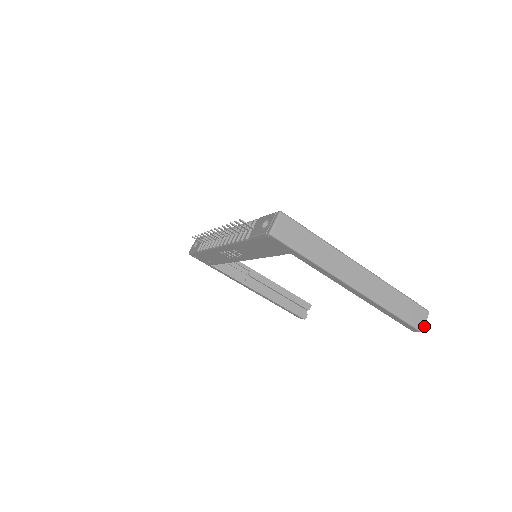
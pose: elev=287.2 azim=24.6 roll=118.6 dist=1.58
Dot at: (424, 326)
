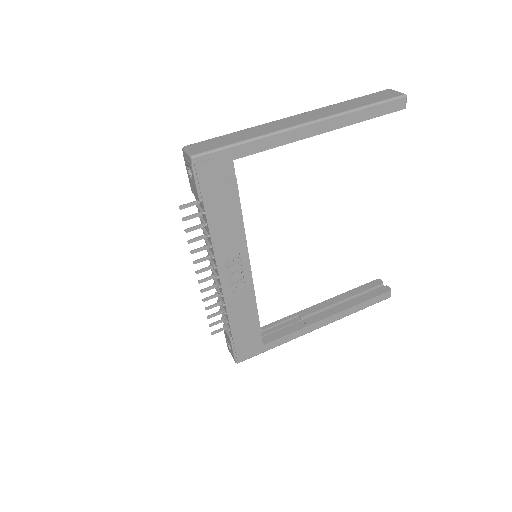
Dot at: (401, 93)
